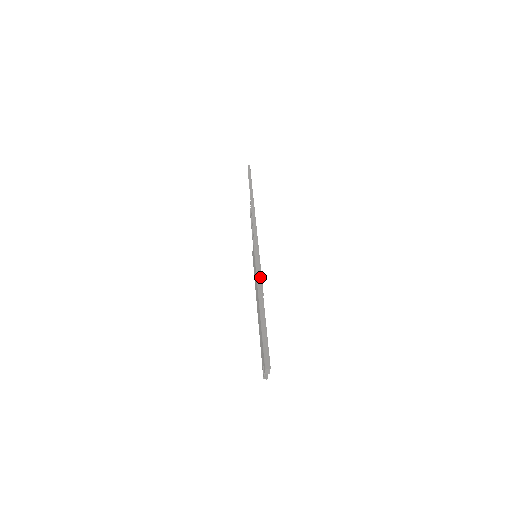
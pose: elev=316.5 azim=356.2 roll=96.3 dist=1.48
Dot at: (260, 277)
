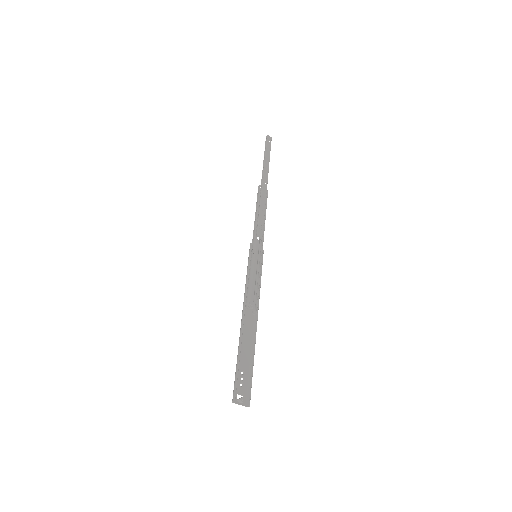
Dot at: (246, 287)
